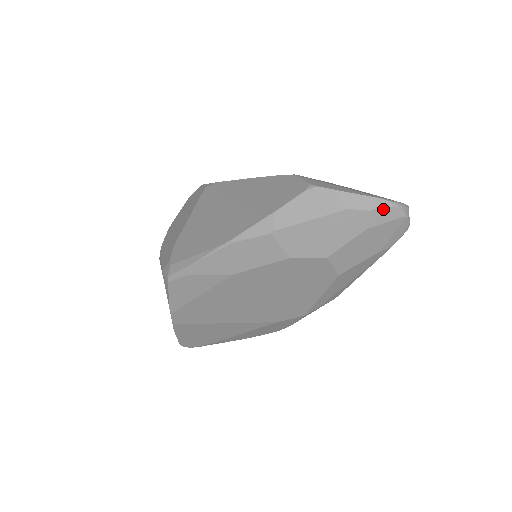
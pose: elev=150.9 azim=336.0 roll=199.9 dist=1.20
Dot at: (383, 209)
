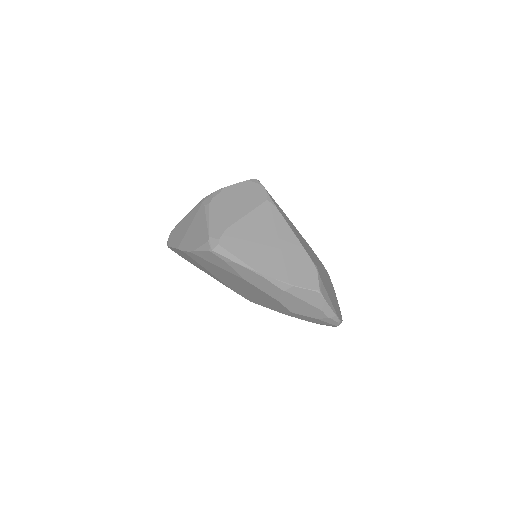
Dot at: (333, 320)
